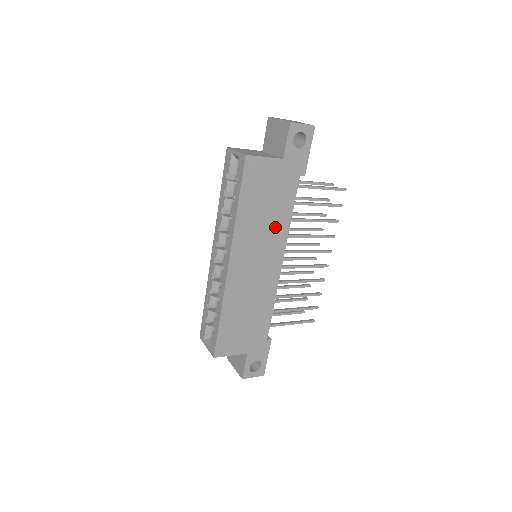
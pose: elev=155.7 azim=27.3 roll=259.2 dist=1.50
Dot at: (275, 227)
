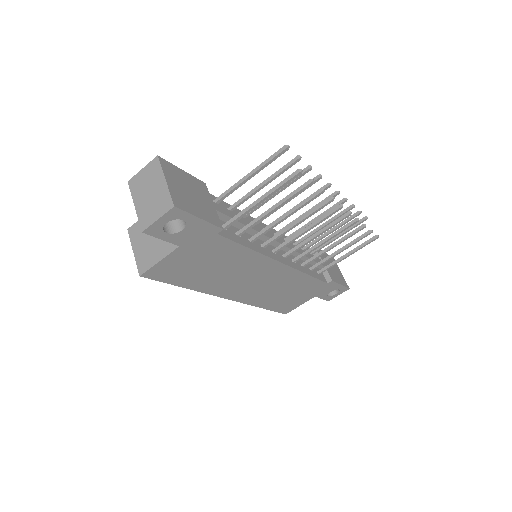
Dot at: (242, 264)
